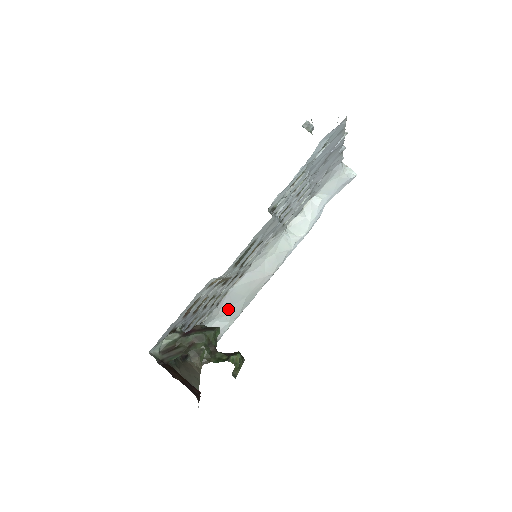
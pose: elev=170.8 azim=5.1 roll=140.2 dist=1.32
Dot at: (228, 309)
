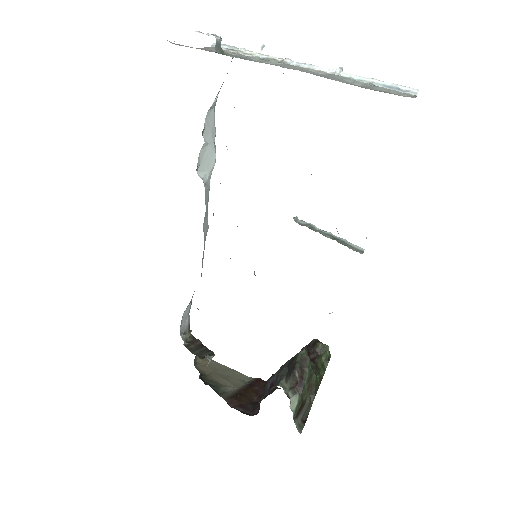
Dot at: occluded
